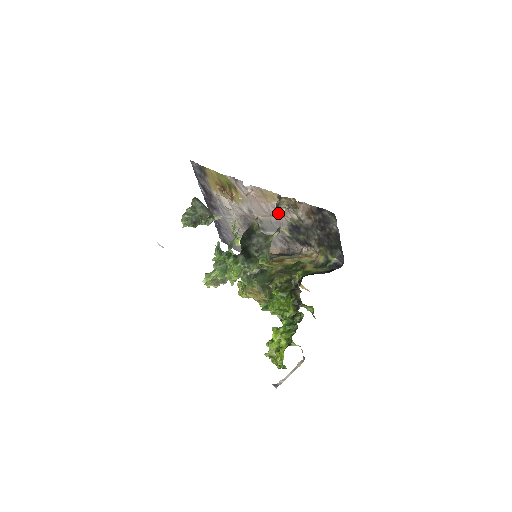
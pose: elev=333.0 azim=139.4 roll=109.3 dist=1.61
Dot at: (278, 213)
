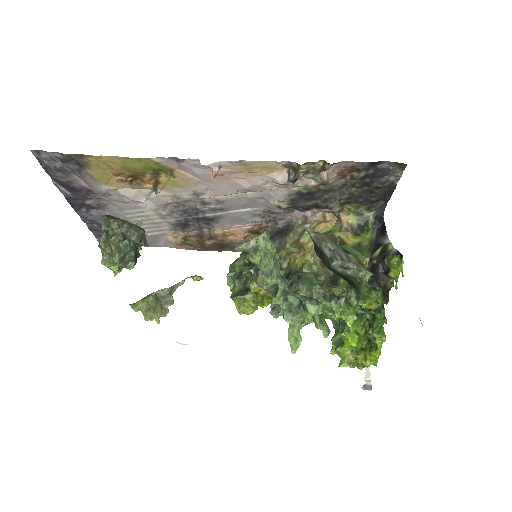
Dot at: (273, 185)
